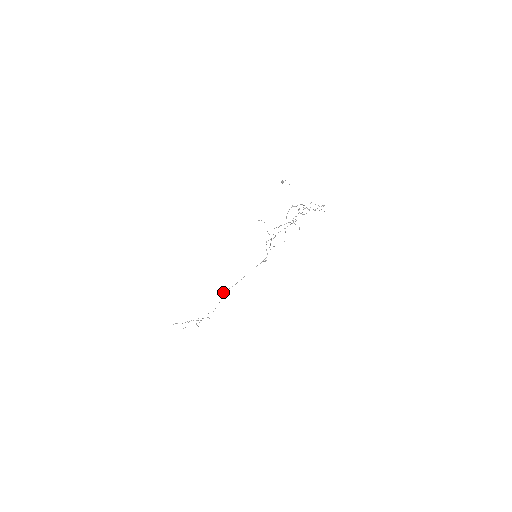
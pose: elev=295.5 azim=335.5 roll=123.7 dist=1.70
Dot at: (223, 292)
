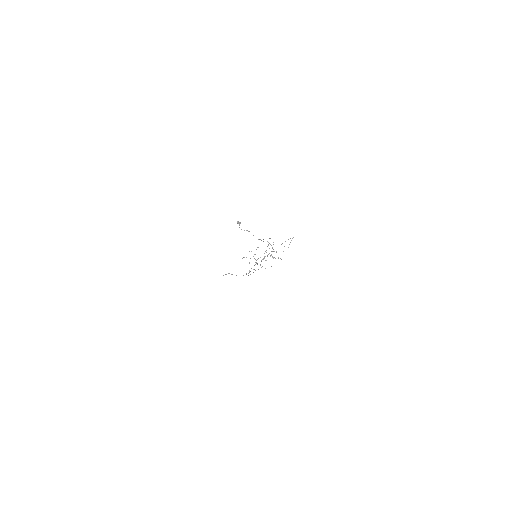
Dot at: occluded
